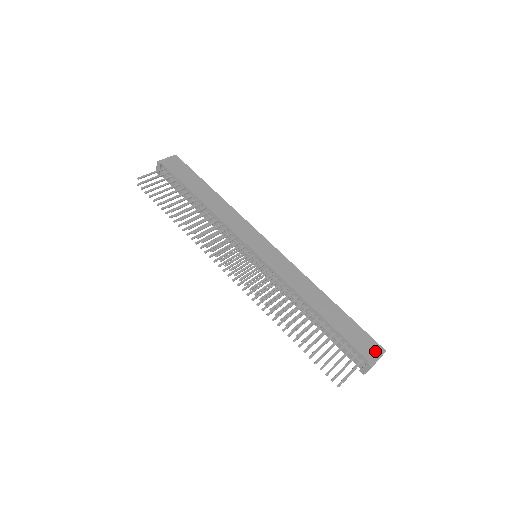
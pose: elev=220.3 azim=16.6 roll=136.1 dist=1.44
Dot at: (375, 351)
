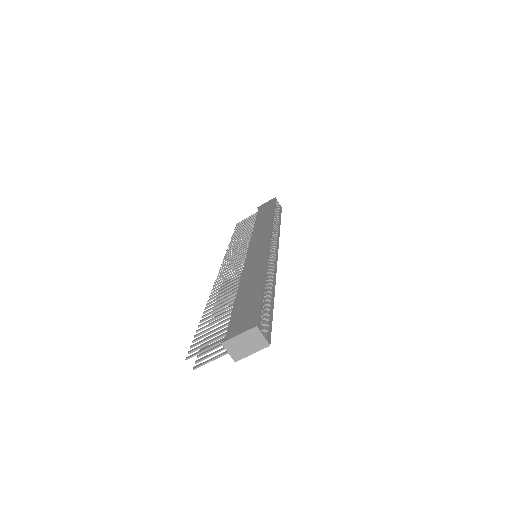
Dot at: (244, 326)
